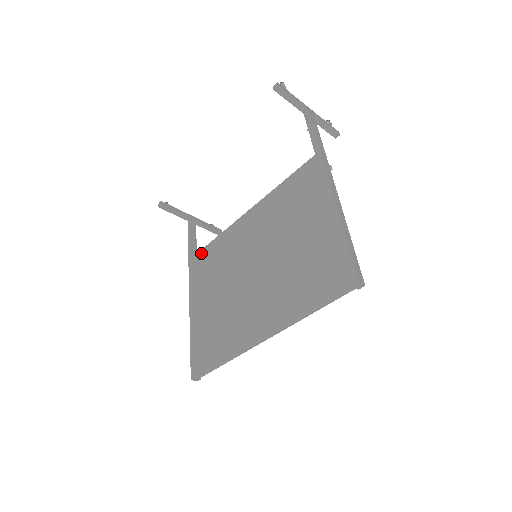
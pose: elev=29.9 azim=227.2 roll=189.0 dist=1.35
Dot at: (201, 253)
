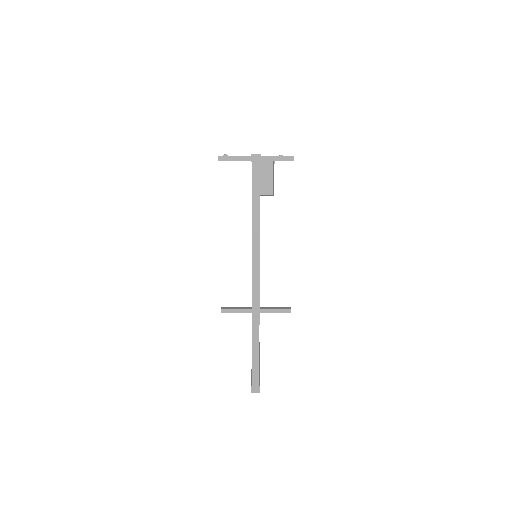
Dot at: occluded
